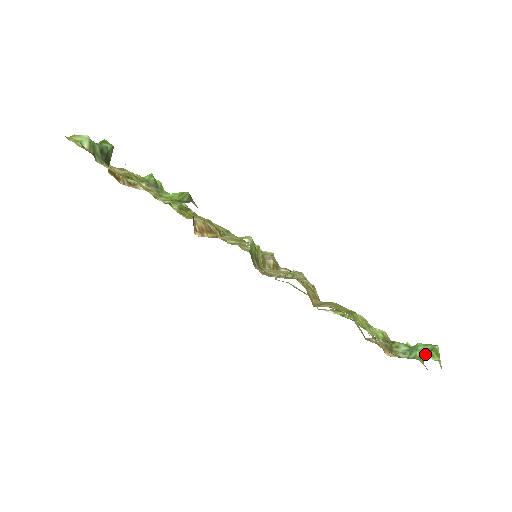
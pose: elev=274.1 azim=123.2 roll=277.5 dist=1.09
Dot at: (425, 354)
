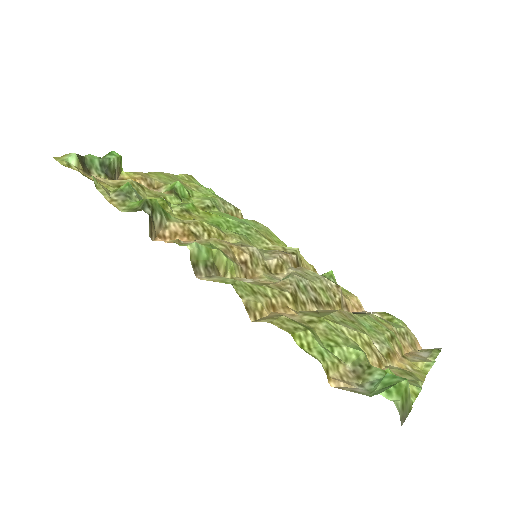
Dot at: (382, 389)
